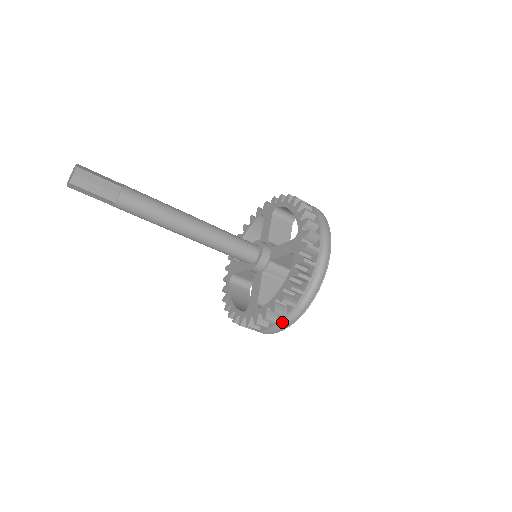
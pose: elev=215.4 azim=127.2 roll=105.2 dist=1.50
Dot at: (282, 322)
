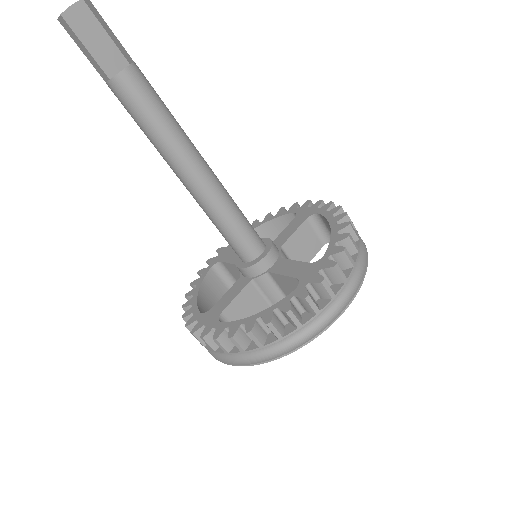
Dot at: (352, 278)
